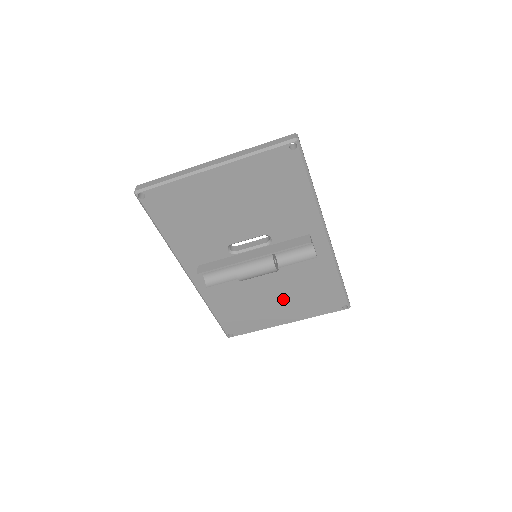
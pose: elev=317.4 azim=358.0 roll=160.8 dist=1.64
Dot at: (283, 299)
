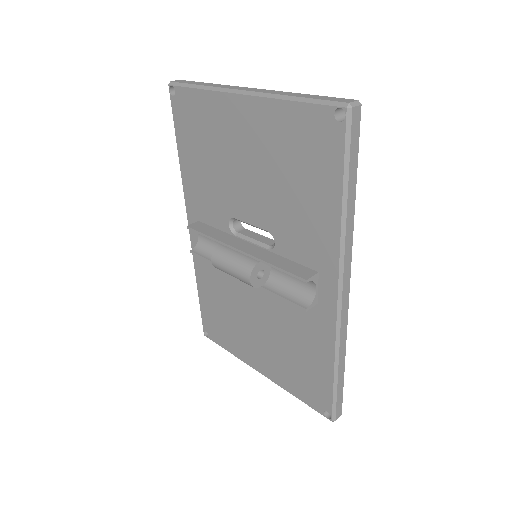
Dot at: (264, 337)
